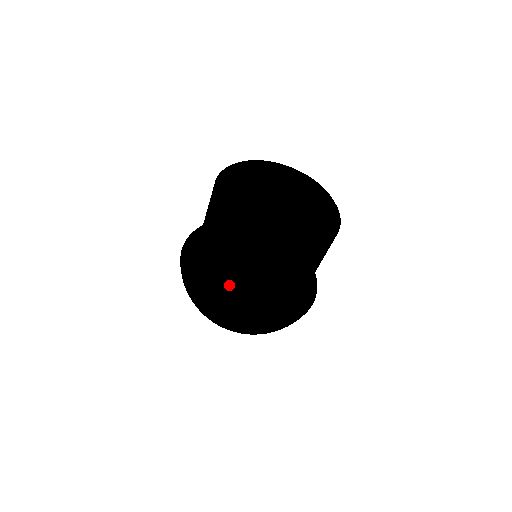
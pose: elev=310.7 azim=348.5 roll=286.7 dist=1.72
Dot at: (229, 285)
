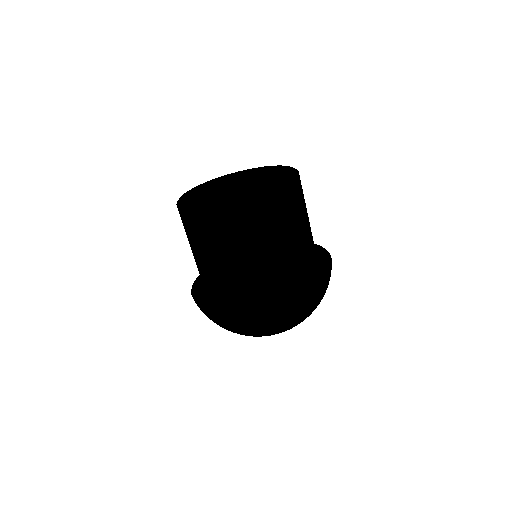
Dot at: (200, 271)
